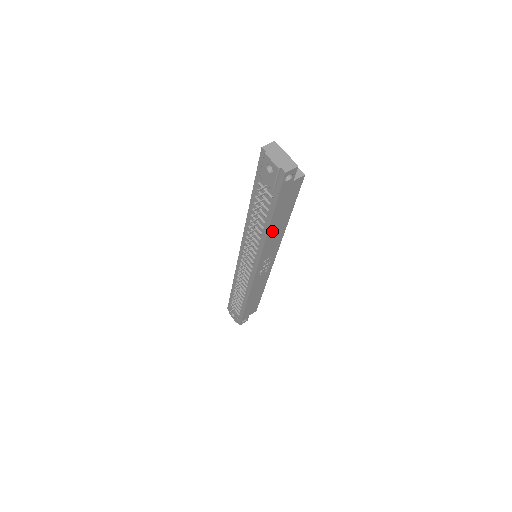
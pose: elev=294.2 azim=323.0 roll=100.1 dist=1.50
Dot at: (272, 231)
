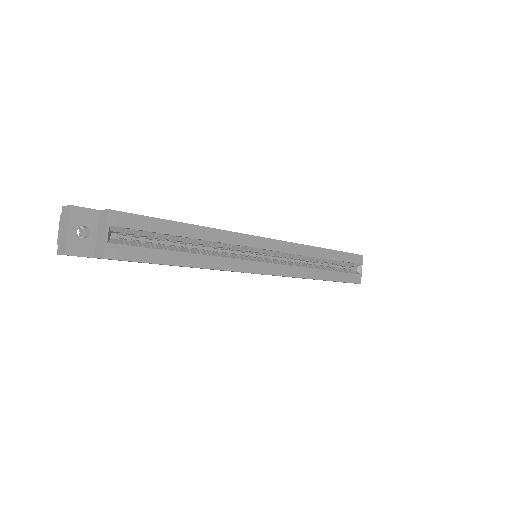
Dot at: (180, 266)
